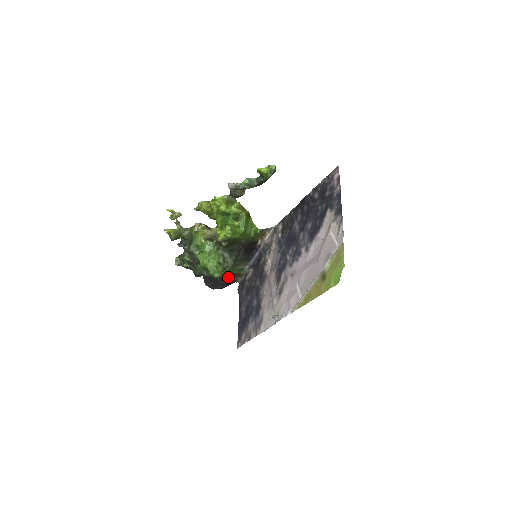
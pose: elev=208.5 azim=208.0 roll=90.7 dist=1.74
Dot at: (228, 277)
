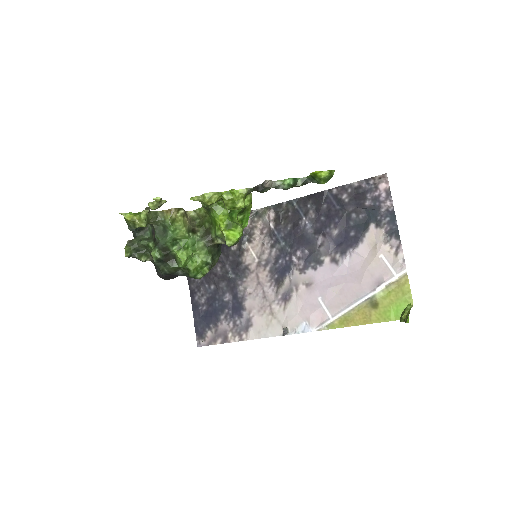
Dot at: occluded
